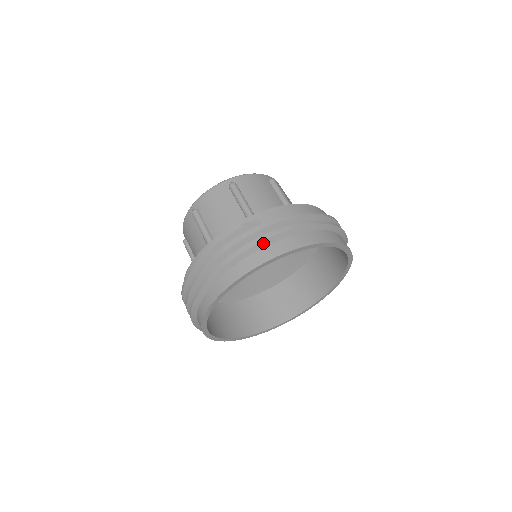
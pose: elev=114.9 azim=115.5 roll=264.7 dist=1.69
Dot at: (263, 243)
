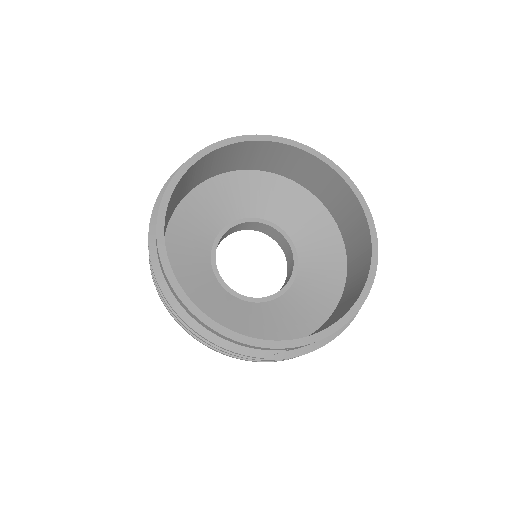
Dot at: occluded
